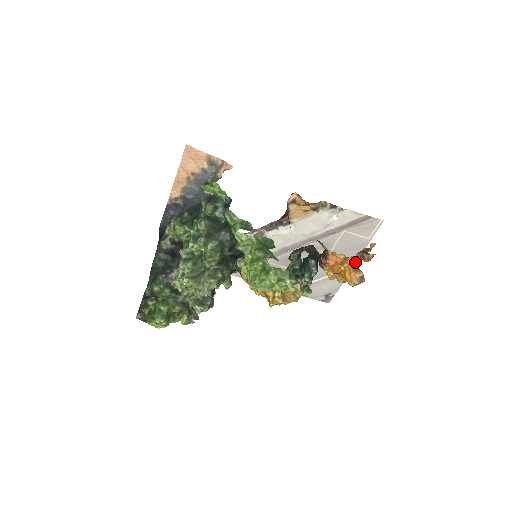
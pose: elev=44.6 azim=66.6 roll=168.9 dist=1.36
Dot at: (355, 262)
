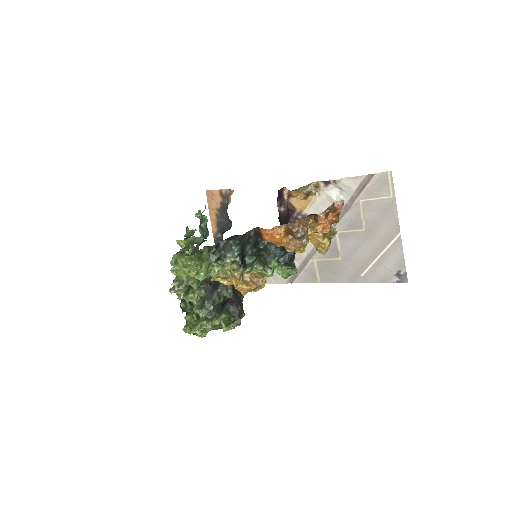
Dot at: (288, 228)
